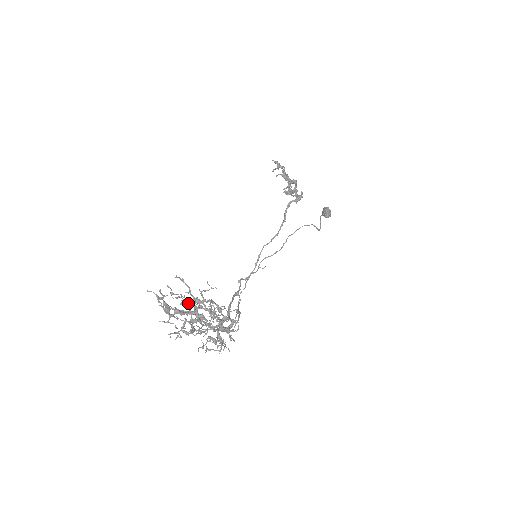
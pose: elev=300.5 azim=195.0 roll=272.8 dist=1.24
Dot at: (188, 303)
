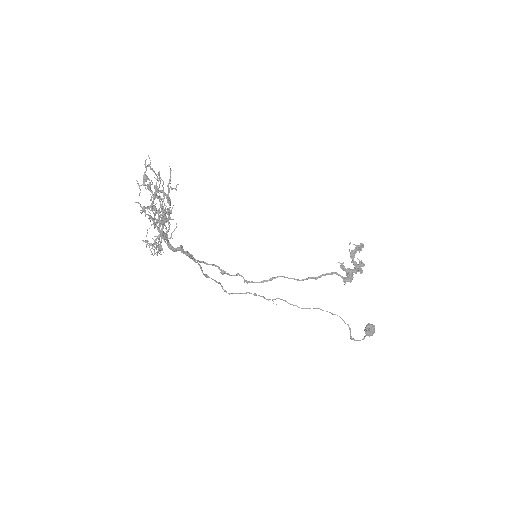
Dot at: occluded
